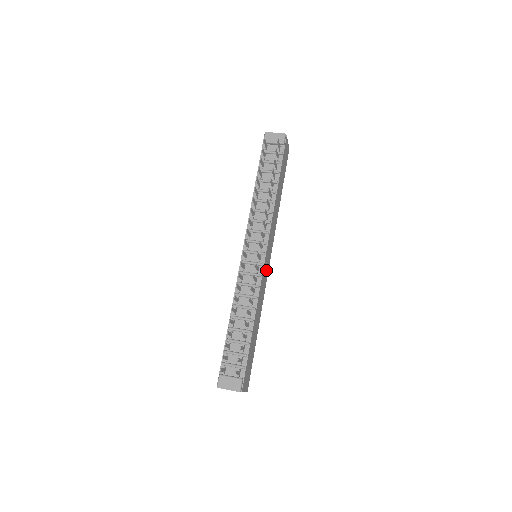
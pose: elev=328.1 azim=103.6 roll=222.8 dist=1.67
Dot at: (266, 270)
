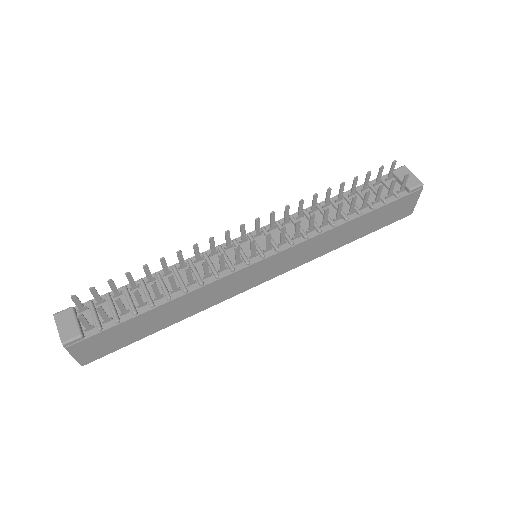
Dot at: (249, 280)
